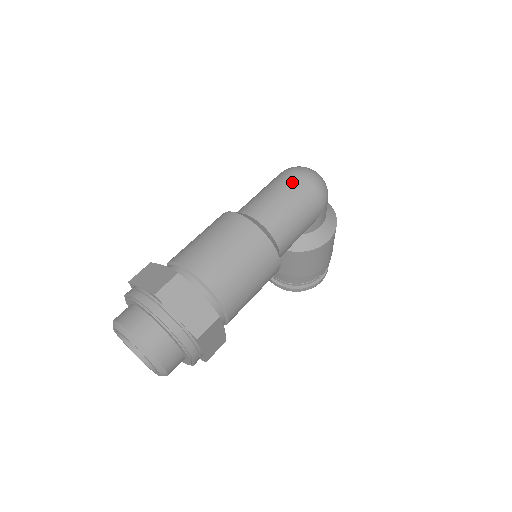
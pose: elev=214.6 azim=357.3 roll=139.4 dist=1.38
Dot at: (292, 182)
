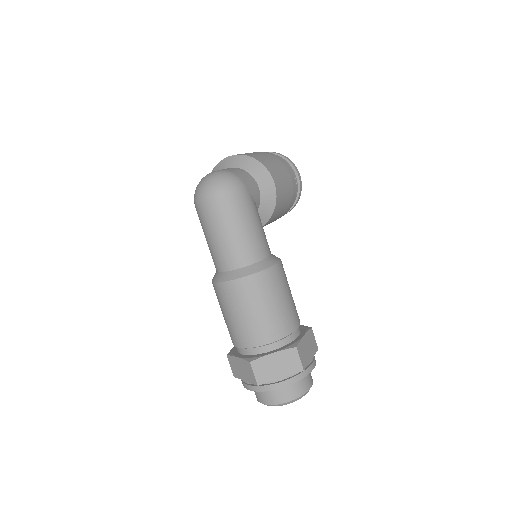
Dot at: (212, 216)
